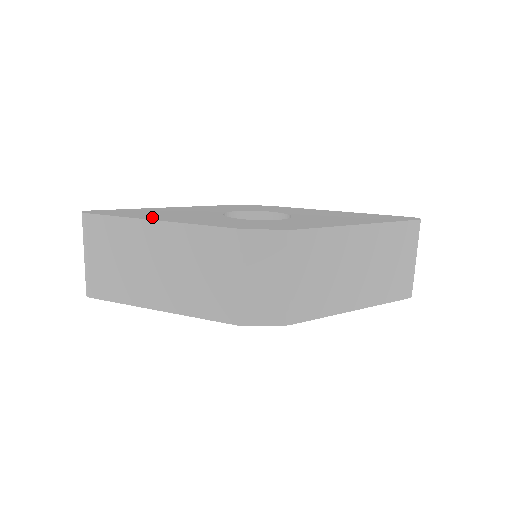
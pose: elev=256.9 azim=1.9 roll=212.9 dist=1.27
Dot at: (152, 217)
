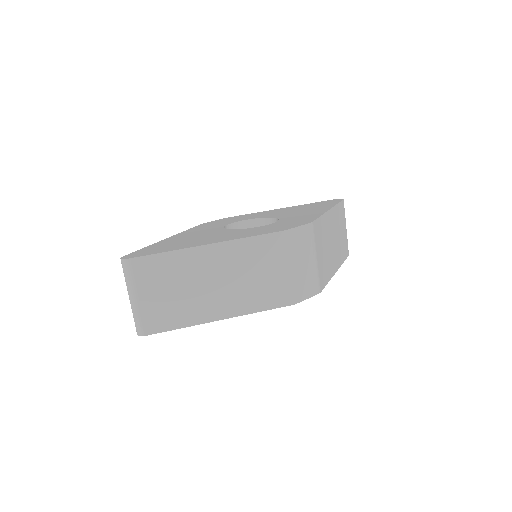
Dot at: (195, 244)
